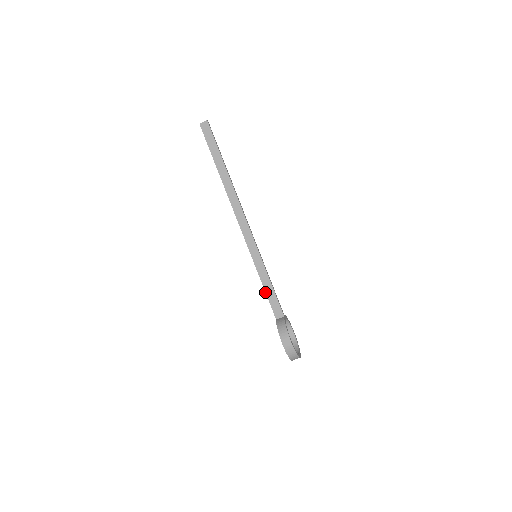
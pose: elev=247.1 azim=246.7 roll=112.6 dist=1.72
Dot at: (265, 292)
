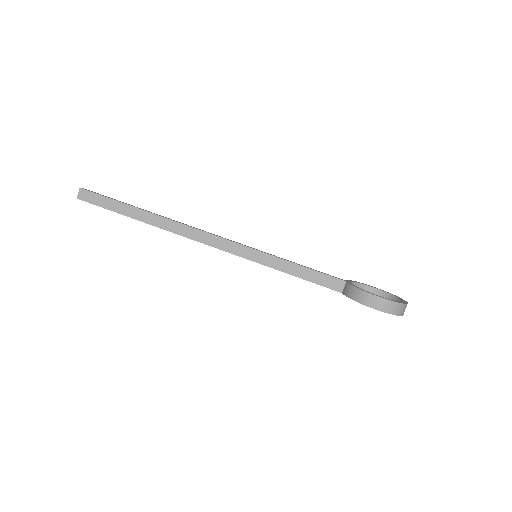
Dot at: occluded
